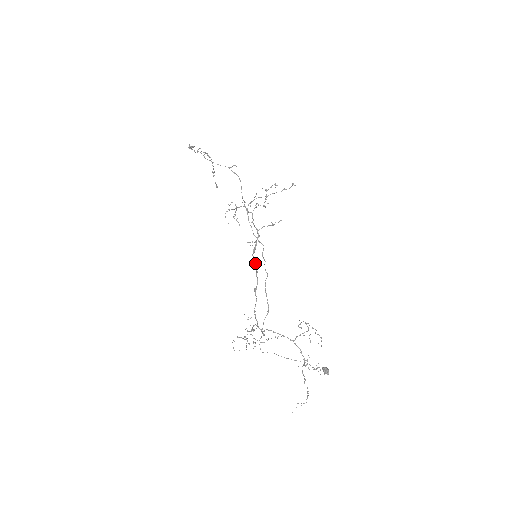
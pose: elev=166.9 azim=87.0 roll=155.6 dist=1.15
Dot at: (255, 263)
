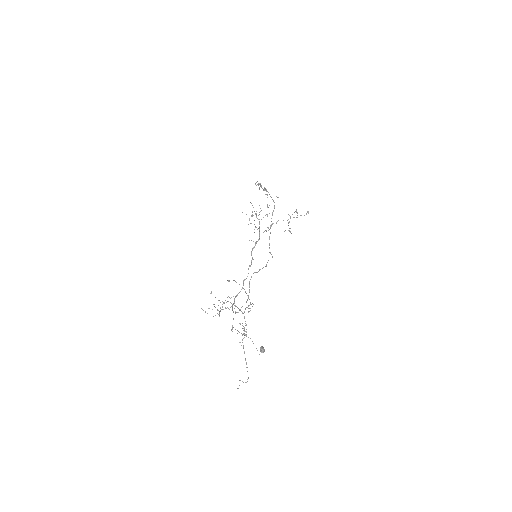
Dot at: (252, 259)
